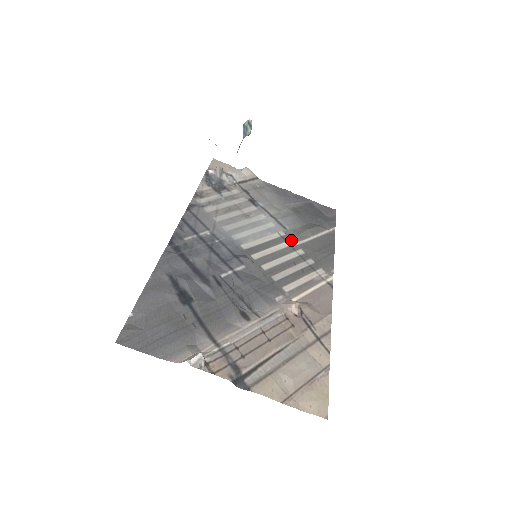
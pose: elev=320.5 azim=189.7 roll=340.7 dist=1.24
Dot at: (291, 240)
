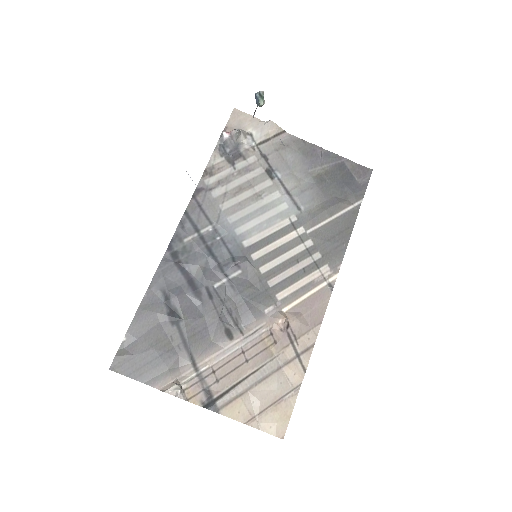
Dot at: (302, 227)
